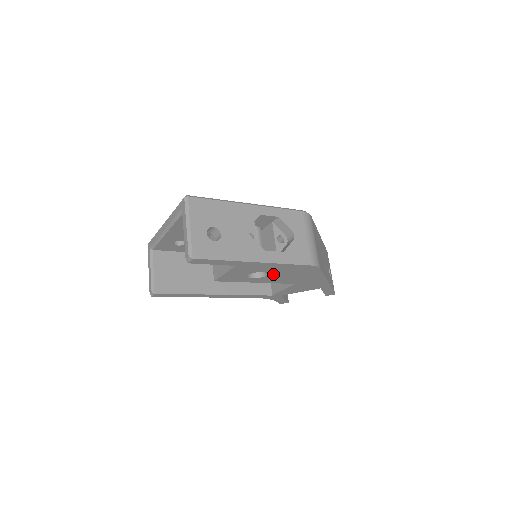
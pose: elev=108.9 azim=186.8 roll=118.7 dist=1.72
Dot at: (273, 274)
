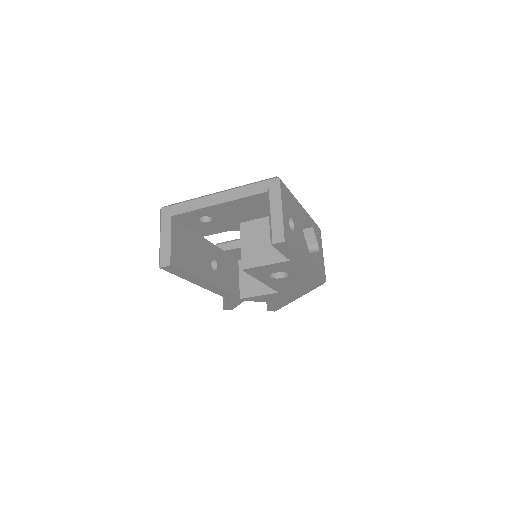
Dot at: (289, 278)
